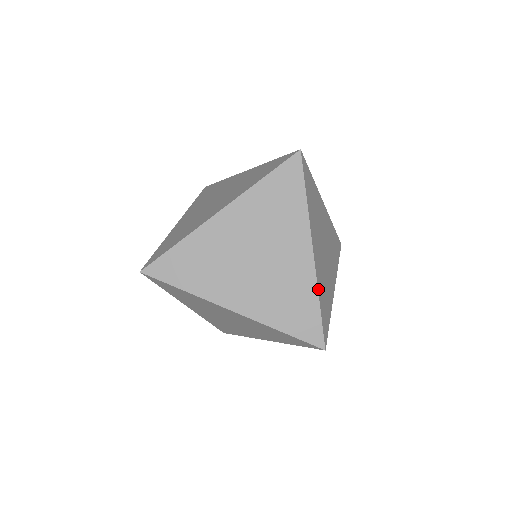
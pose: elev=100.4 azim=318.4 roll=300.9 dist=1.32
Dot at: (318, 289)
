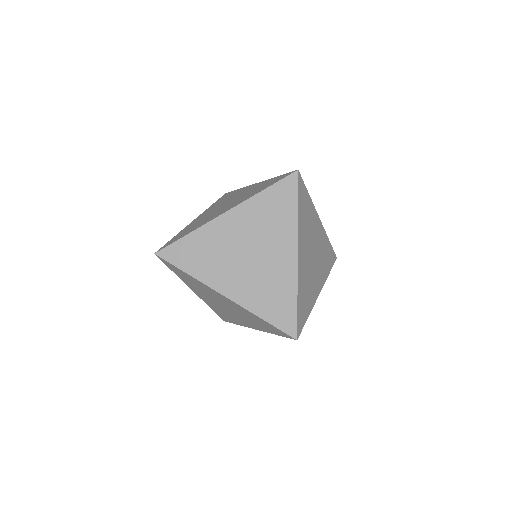
Dot at: (326, 235)
